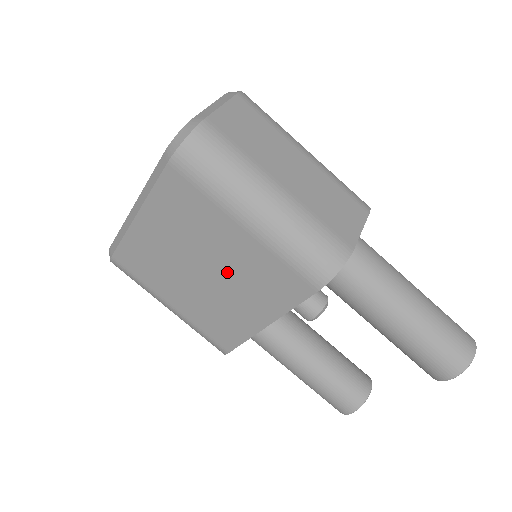
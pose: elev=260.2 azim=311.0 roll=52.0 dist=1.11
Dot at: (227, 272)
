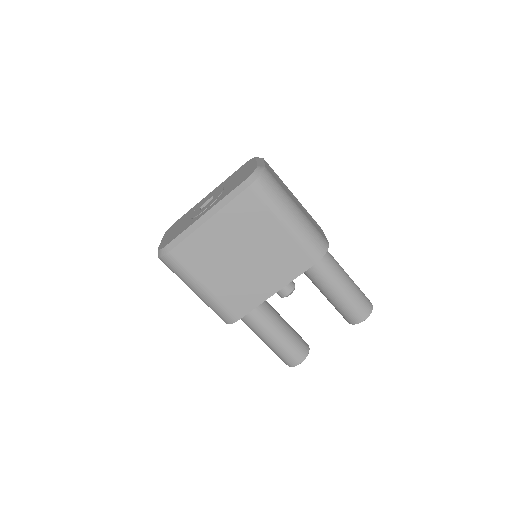
Dot at: (261, 256)
